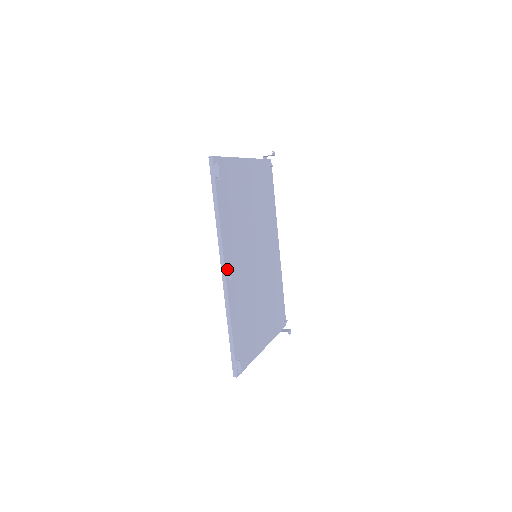
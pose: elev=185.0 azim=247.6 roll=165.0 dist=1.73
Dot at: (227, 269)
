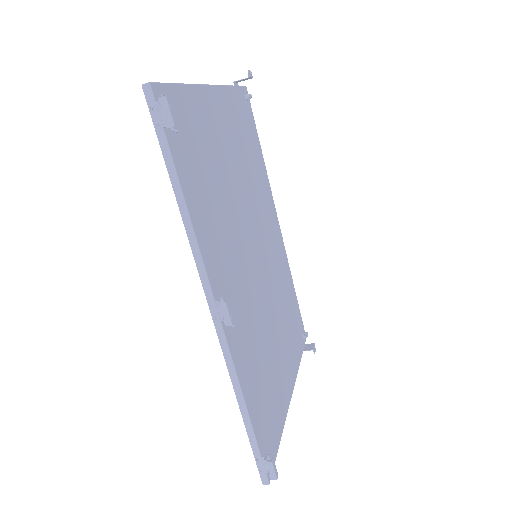
Dot at: (222, 309)
